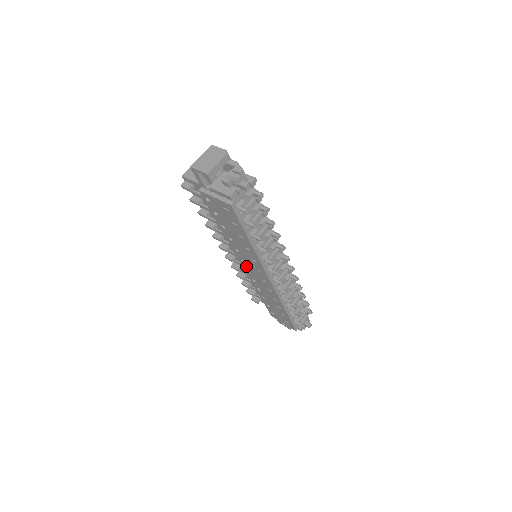
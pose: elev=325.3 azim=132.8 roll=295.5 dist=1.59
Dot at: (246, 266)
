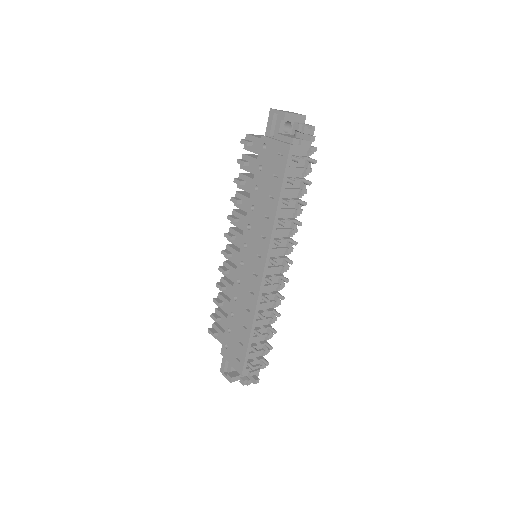
Dot at: (244, 254)
